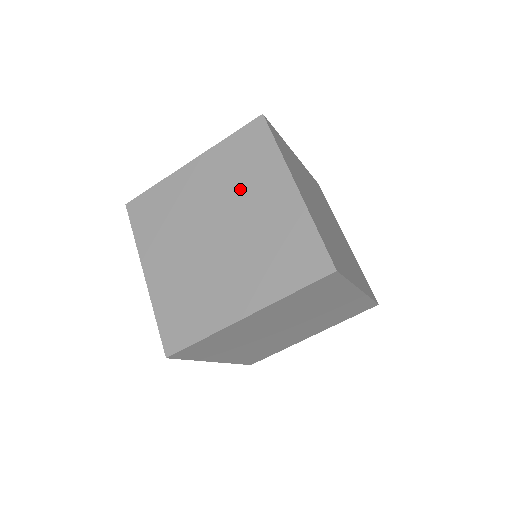
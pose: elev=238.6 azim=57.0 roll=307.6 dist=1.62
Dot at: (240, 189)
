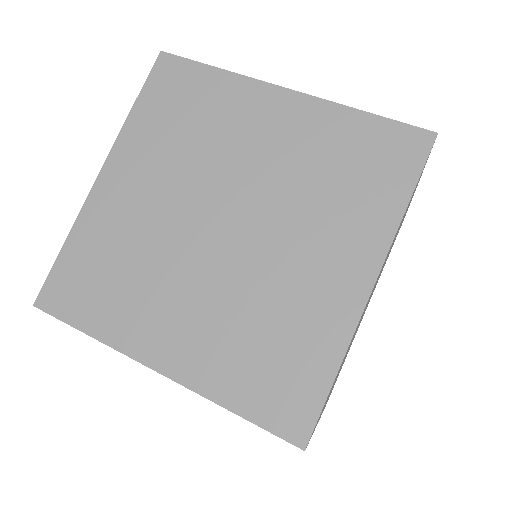
Dot at: (210, 149)
